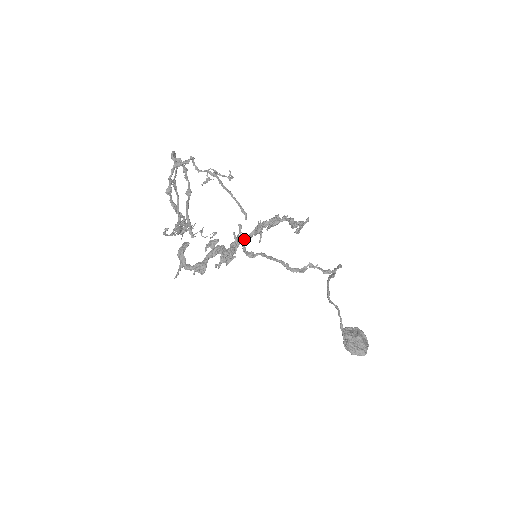
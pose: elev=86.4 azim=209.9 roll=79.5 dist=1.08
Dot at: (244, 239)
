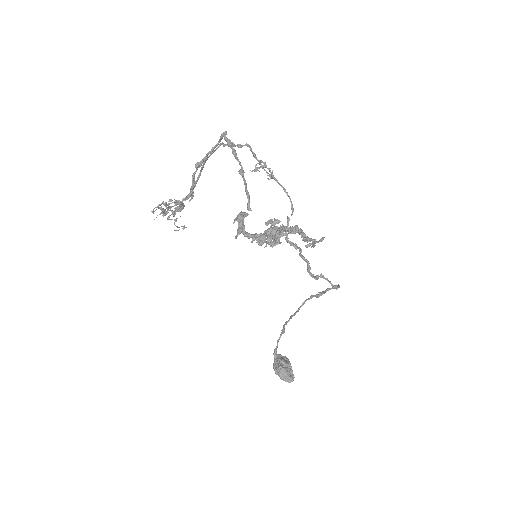
Dot at: occluded
